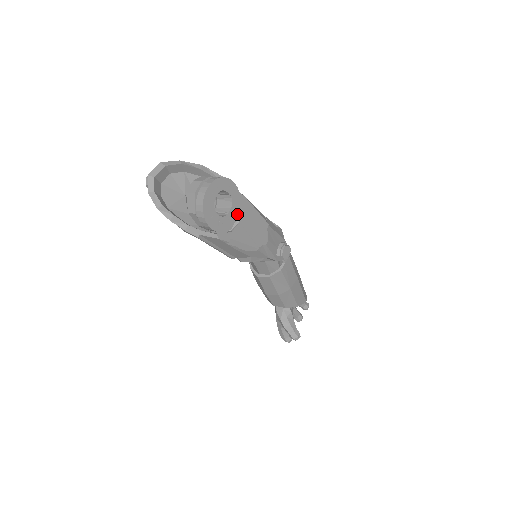
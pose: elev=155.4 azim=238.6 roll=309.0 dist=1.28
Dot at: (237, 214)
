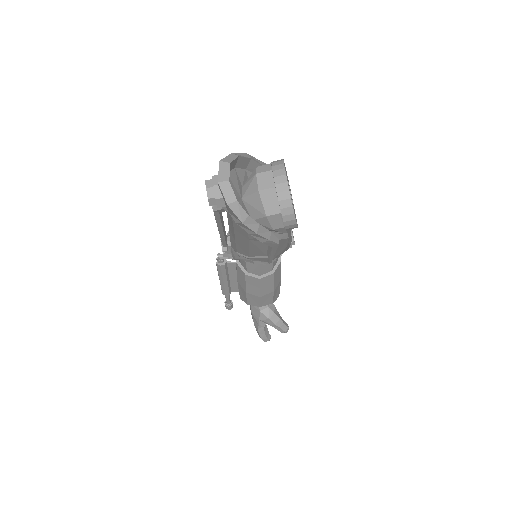
Dot at: occluded
